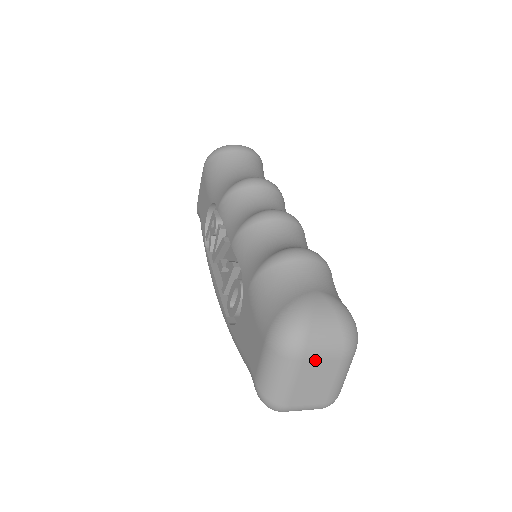
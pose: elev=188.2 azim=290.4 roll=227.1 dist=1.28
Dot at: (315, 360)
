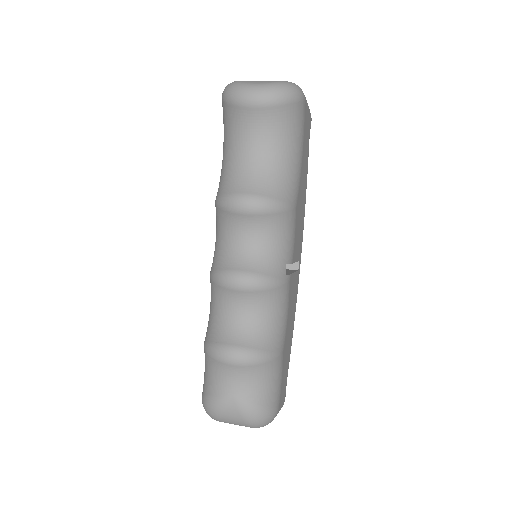
Dot at: occluded
